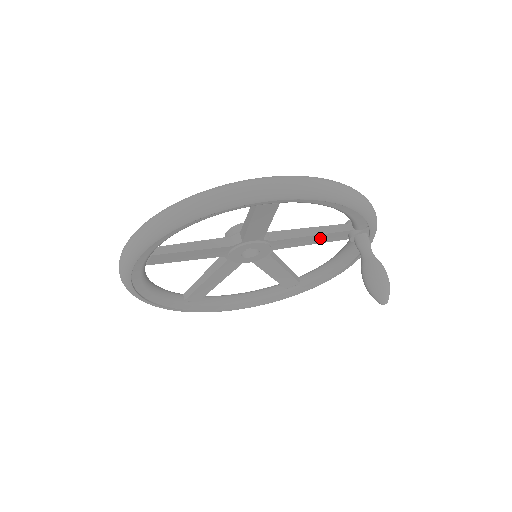
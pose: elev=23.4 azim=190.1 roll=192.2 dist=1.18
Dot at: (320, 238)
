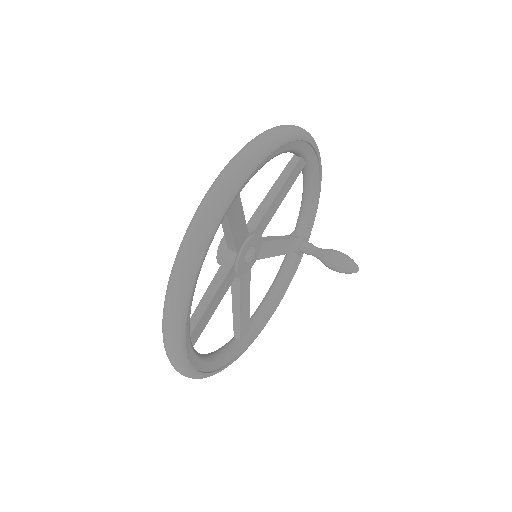
Dot at: (283, 246)
